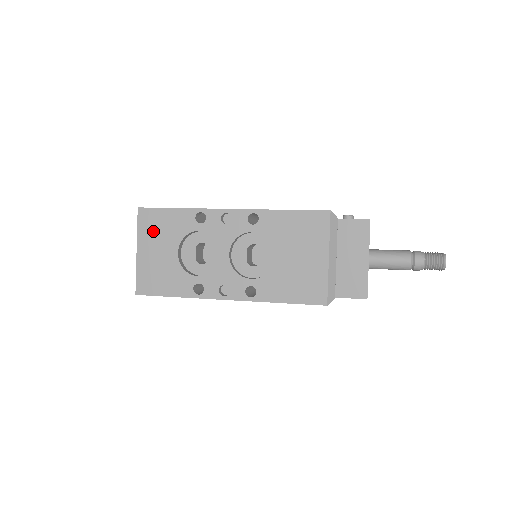
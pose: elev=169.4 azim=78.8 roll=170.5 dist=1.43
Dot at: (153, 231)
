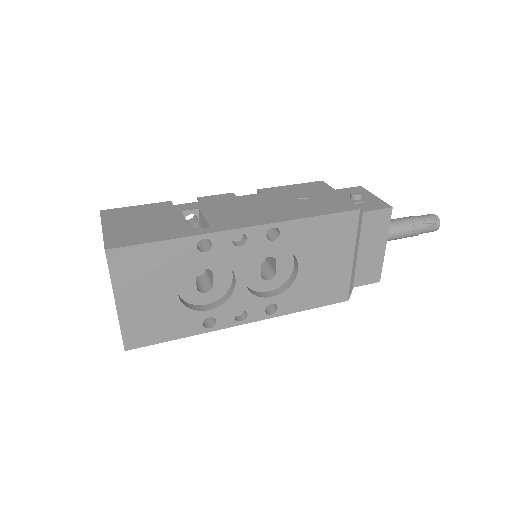
Dot at: (136, 275)
